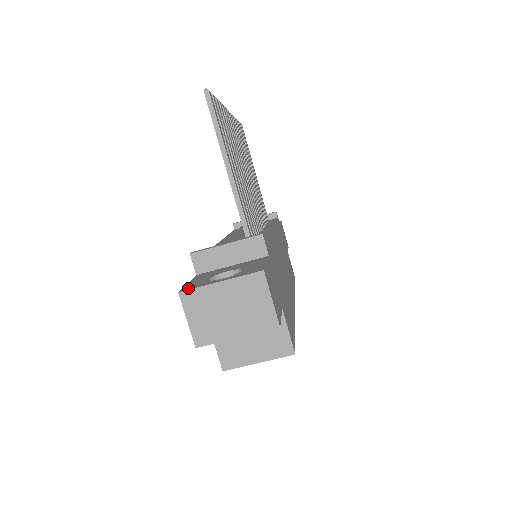
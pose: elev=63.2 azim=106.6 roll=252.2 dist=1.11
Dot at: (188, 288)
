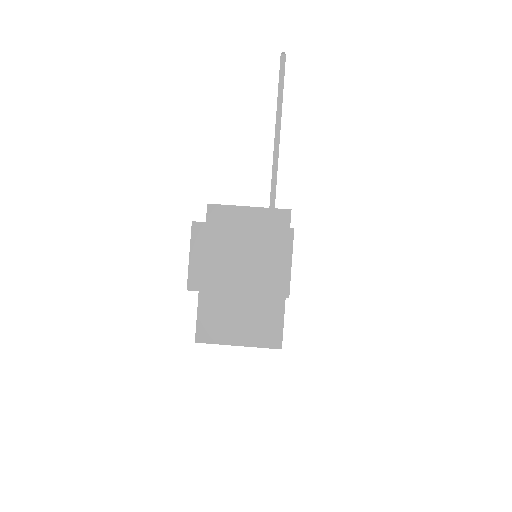
Dot at: (203, 222)
